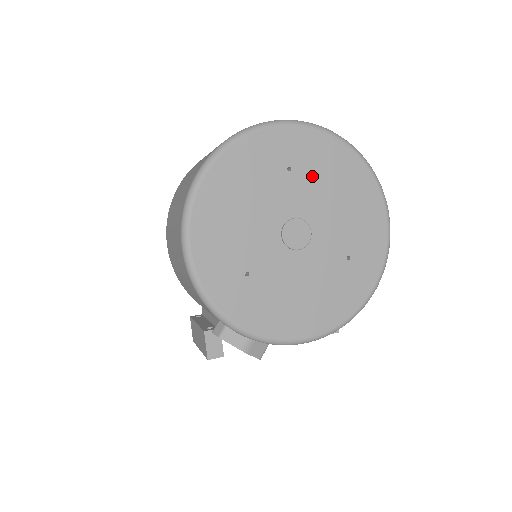
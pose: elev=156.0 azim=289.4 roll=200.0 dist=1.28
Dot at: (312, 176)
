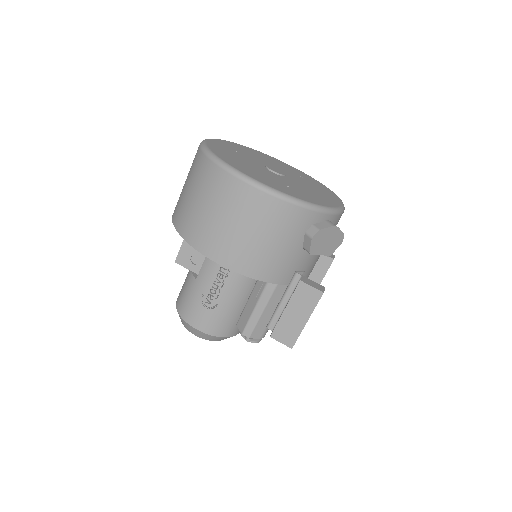
Dot at: (246, 153)
